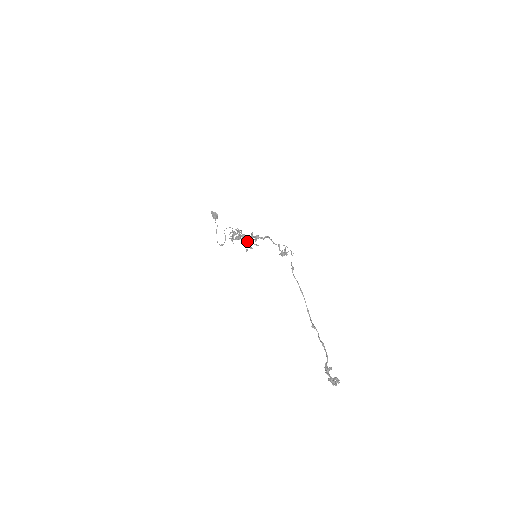
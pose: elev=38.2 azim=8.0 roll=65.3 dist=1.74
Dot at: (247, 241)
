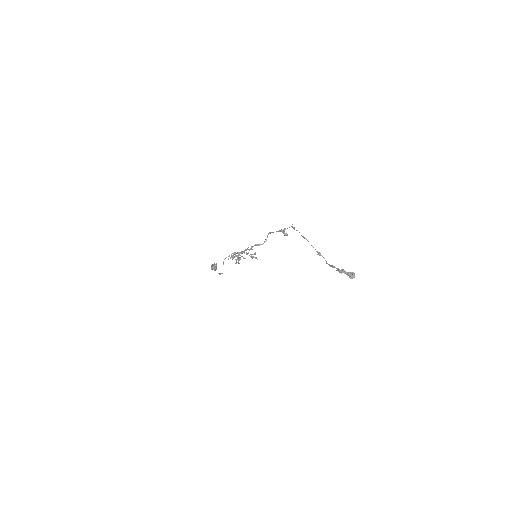
Dot at: (247, 248)
